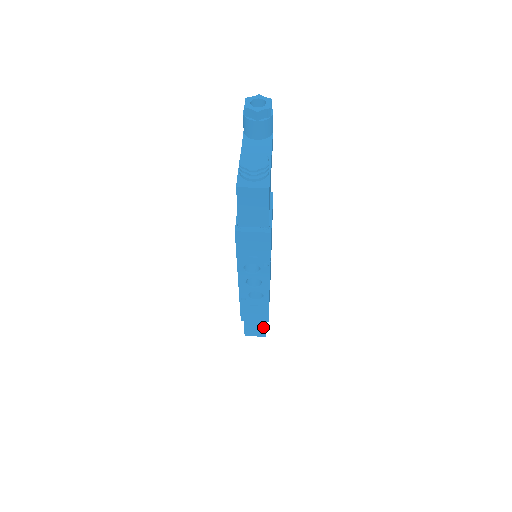
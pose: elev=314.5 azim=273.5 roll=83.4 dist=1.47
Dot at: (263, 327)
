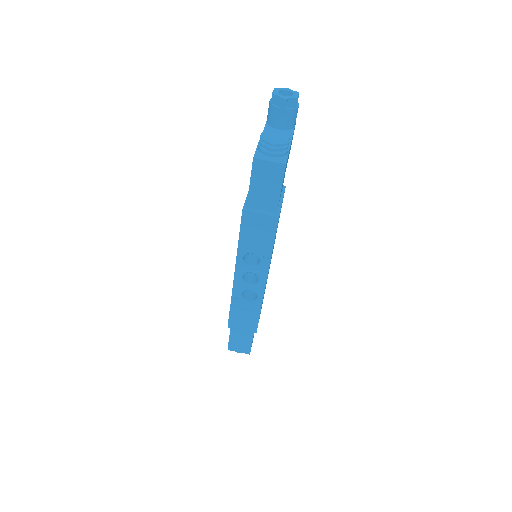
Dot at: (249, 341)
